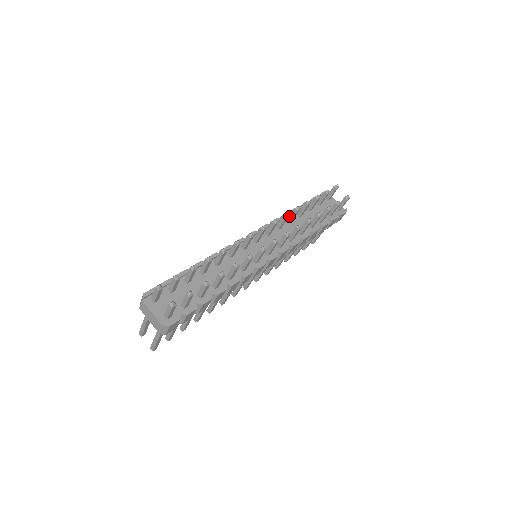
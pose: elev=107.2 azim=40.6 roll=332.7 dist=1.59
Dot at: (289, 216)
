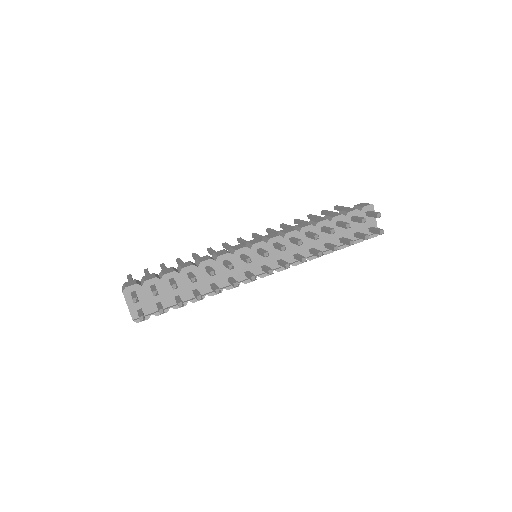
Dot at: (308, 233)
